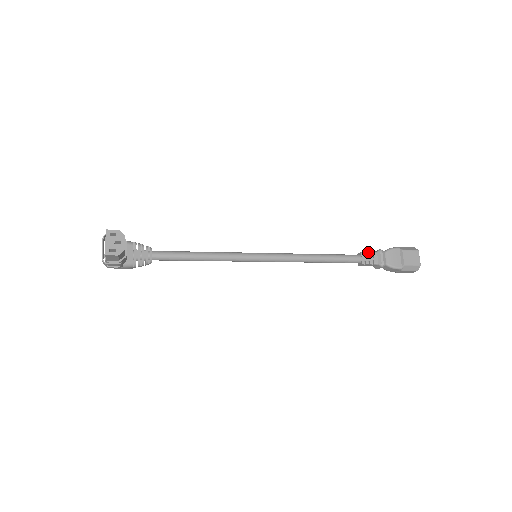
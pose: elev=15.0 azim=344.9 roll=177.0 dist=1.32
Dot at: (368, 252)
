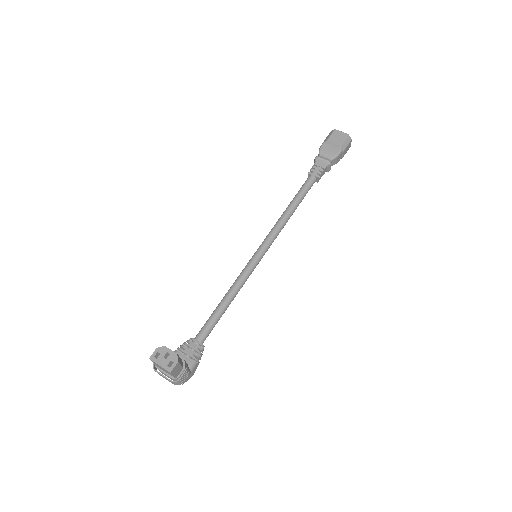
Dot at: (311, 168)
